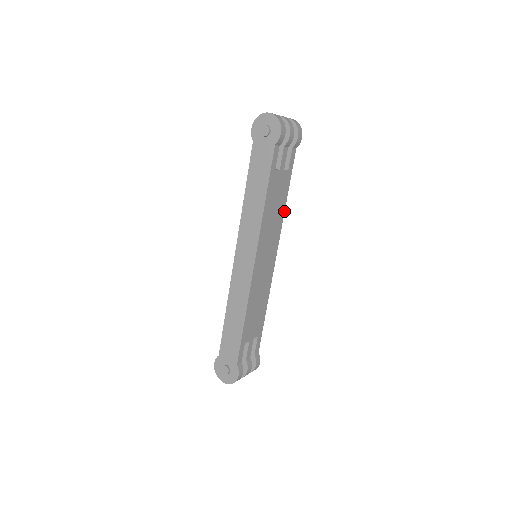
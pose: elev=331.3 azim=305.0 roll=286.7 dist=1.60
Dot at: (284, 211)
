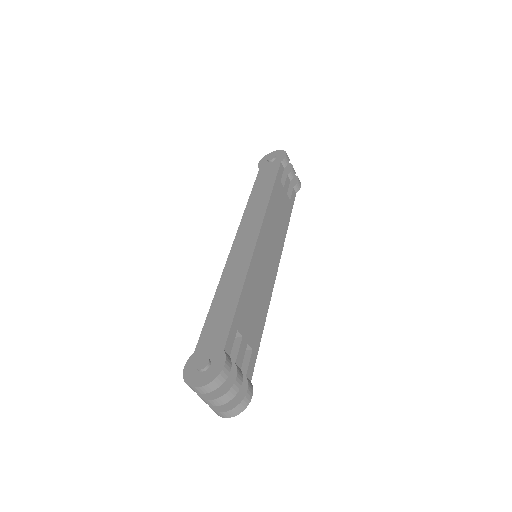
Dot at: (286, 232)
